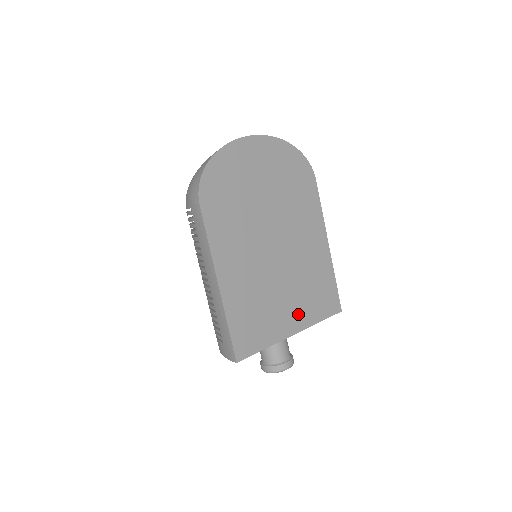
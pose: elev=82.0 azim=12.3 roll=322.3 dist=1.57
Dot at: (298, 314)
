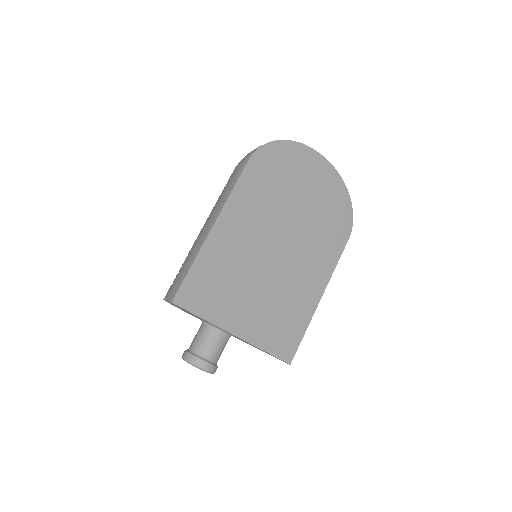
Dot at: (253, 323)
